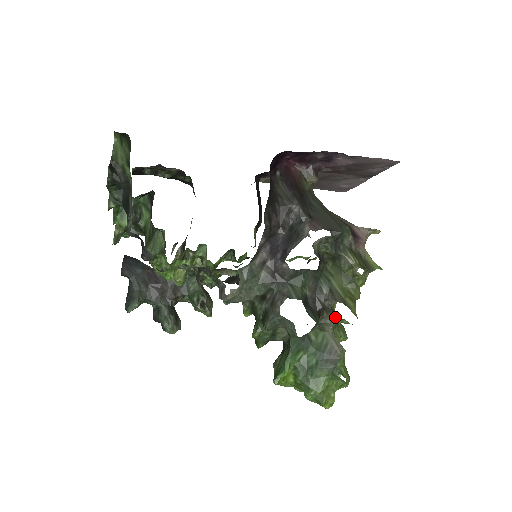
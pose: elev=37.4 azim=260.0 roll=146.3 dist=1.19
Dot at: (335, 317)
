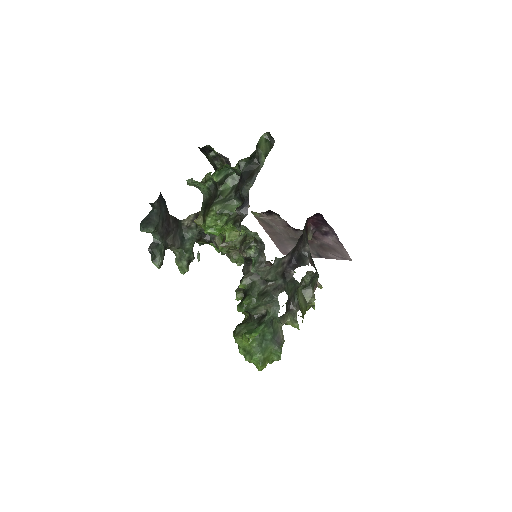
Dot at: (292, 319)
